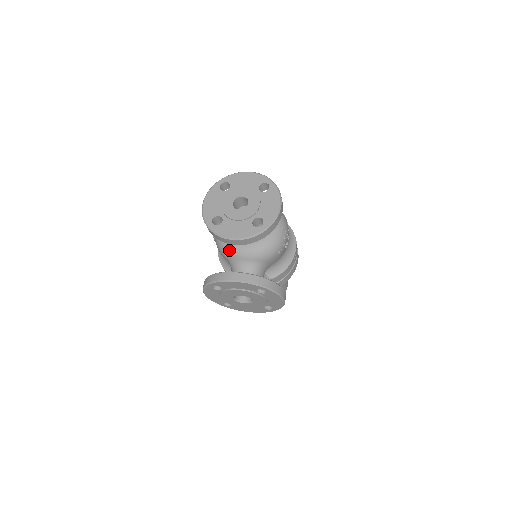
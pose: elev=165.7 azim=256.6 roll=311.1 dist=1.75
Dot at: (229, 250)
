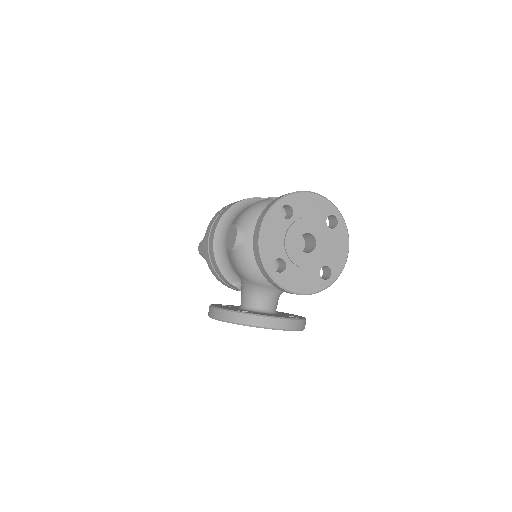
Dot at: (259, 277)
